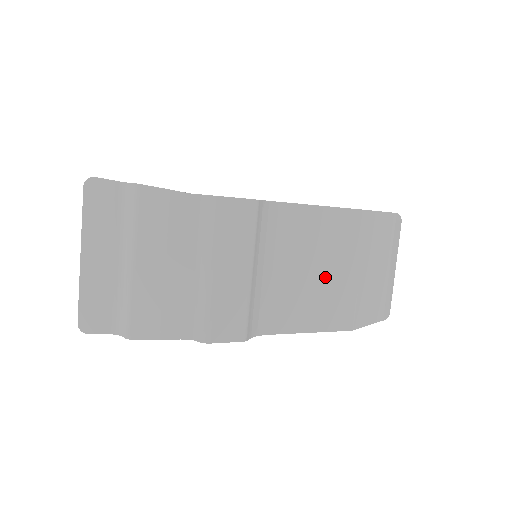
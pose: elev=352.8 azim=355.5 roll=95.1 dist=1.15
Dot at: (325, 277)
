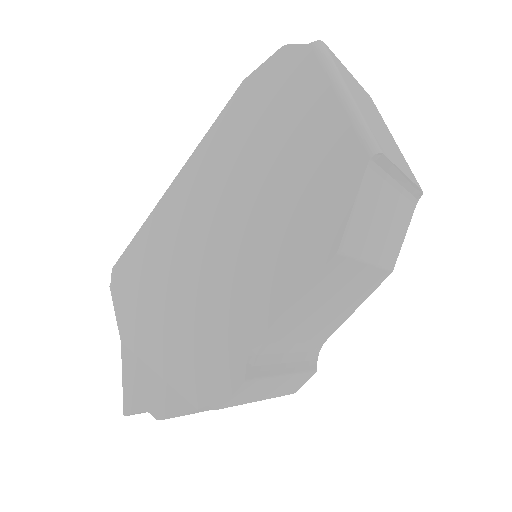
Dot at: (340, 298)
